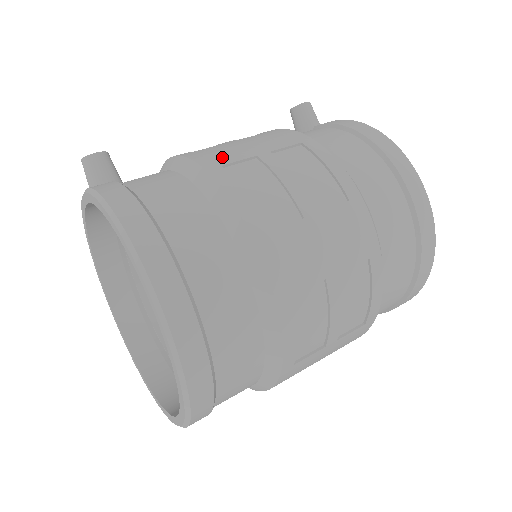
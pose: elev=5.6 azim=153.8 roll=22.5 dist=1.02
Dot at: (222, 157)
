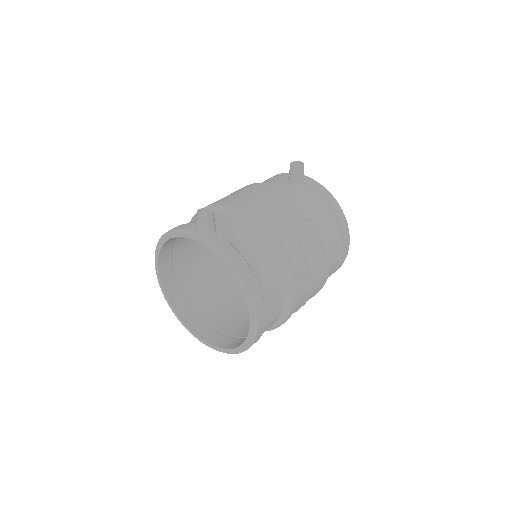
Dot at: (278, 230)
